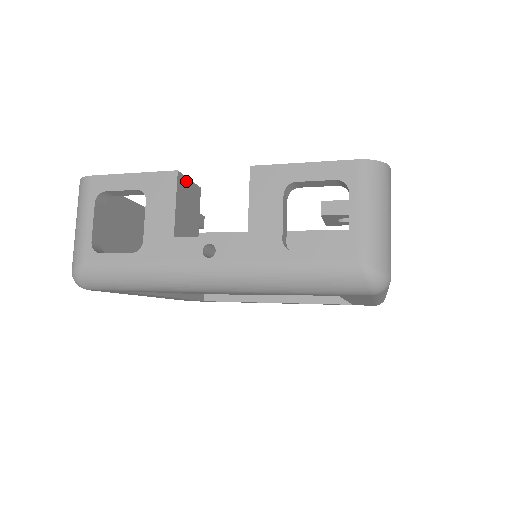
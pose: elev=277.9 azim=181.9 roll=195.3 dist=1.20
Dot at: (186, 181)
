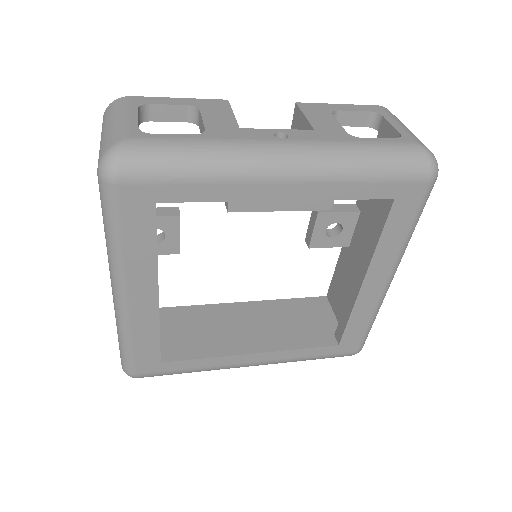
Dot at: occluded
